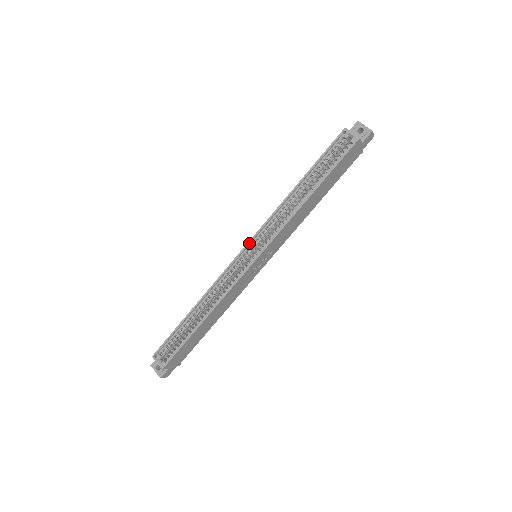
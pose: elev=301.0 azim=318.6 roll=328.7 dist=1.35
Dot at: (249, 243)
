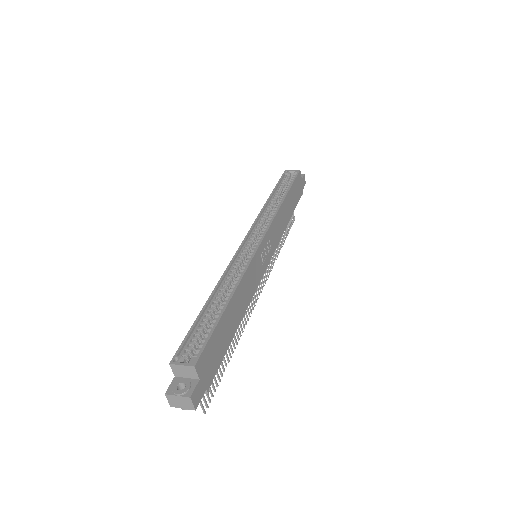
Dot at: (247, 235)
